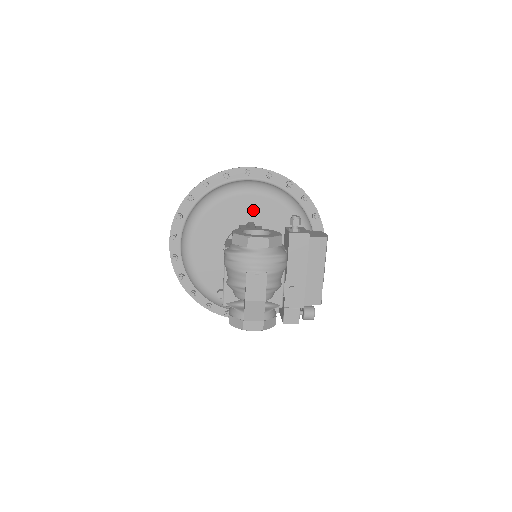
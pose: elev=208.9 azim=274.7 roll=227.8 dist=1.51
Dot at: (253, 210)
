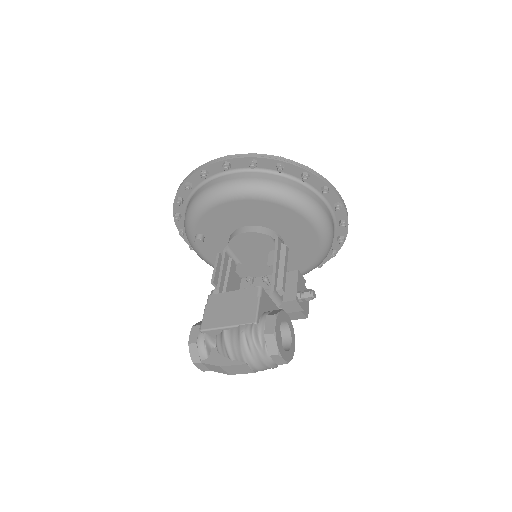
Dot at: (300, 236)
